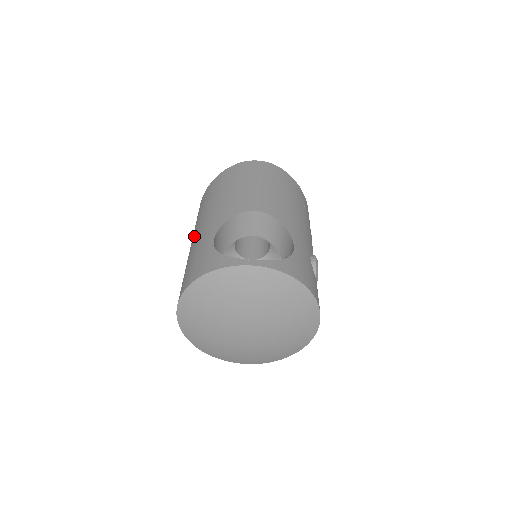
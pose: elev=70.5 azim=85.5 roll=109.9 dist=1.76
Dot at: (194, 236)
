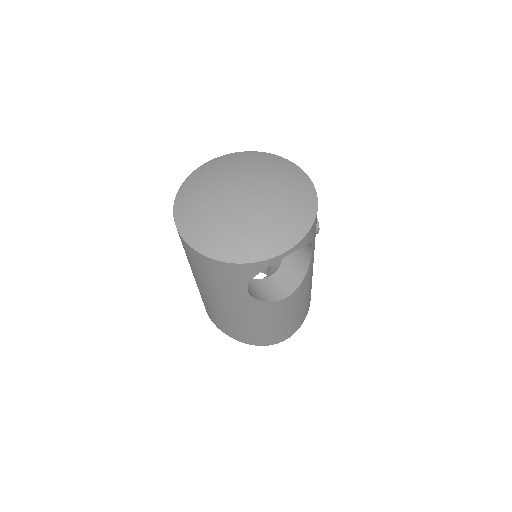
Dot at: occluded
